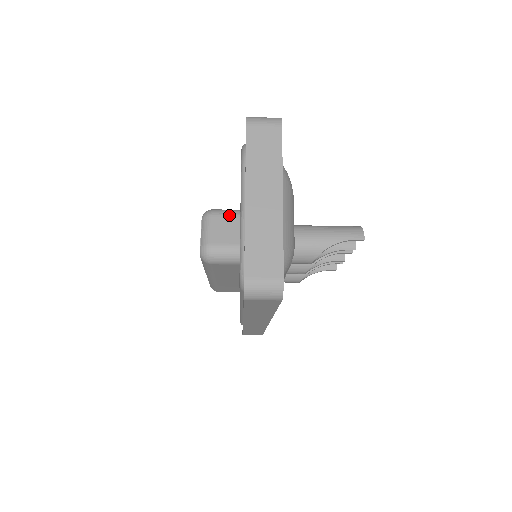
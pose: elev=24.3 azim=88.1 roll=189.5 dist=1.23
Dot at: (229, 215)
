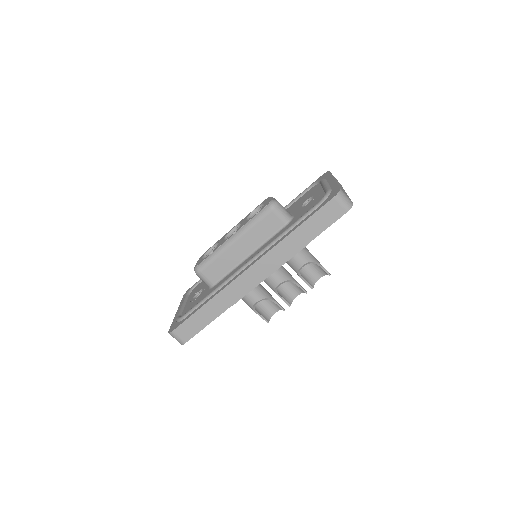
Dot at: occluded
